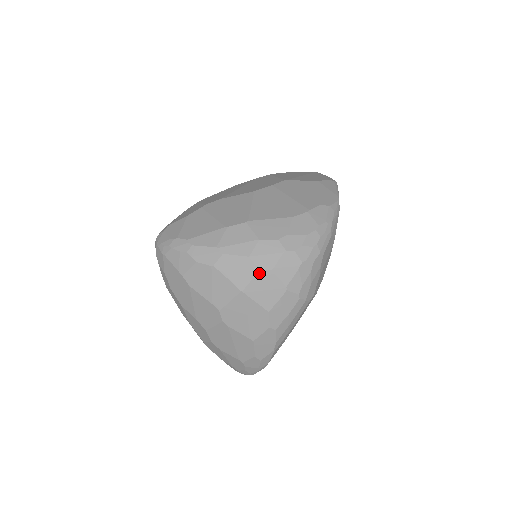
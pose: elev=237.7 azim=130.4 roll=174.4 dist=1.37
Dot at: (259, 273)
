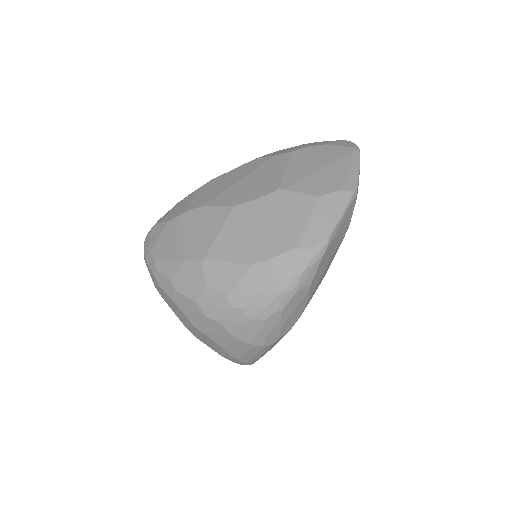
Dot at: (206, 319)
